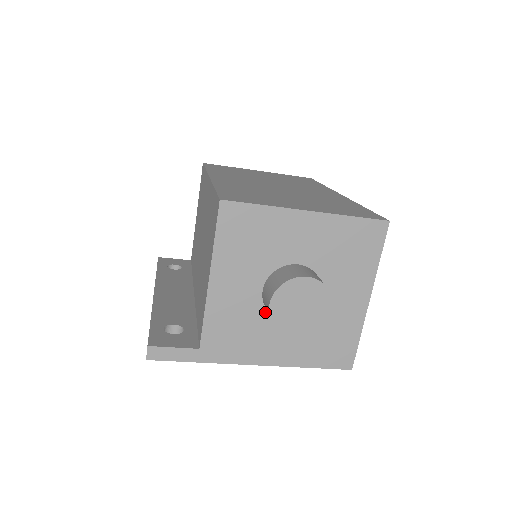
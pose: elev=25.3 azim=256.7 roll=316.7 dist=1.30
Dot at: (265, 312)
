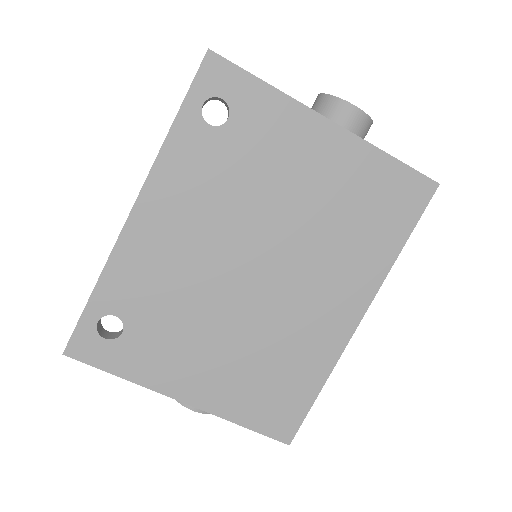
Dot at: occluded
